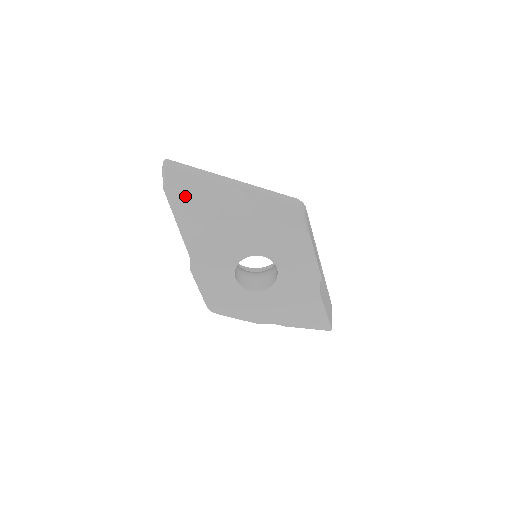
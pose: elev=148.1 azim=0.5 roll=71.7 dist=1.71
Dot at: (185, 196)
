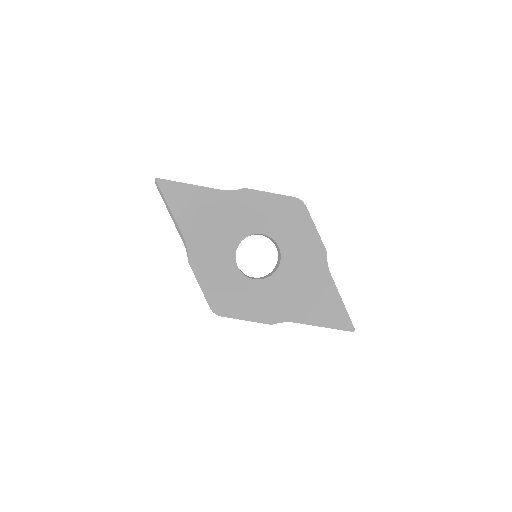
Dot at: (177, 183)
